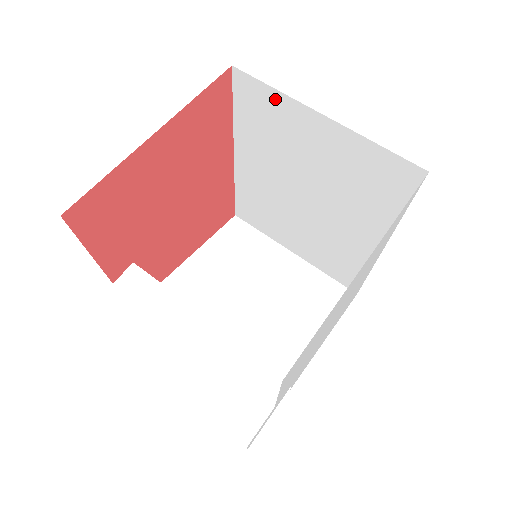
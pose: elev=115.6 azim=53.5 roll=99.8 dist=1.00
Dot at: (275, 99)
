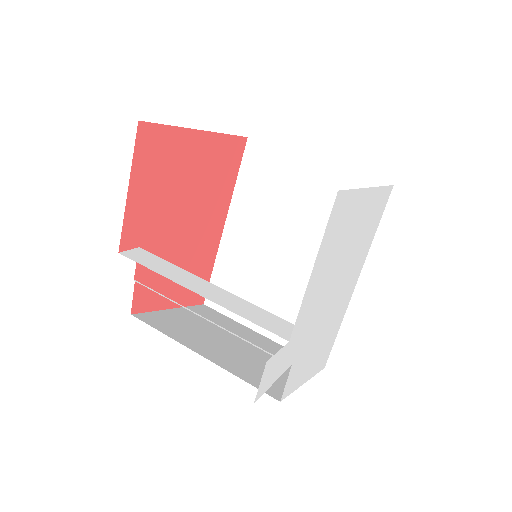
Dot at: (278, 156)
